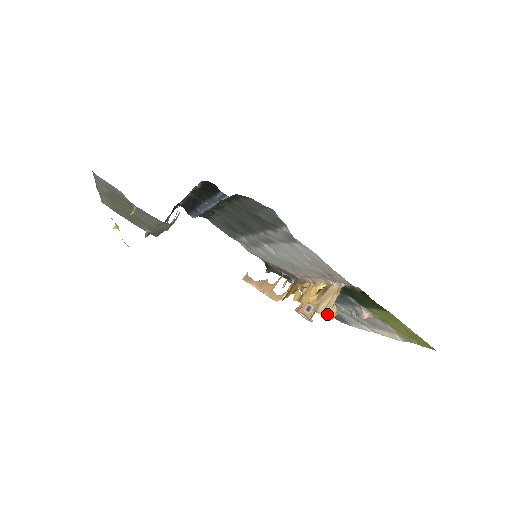
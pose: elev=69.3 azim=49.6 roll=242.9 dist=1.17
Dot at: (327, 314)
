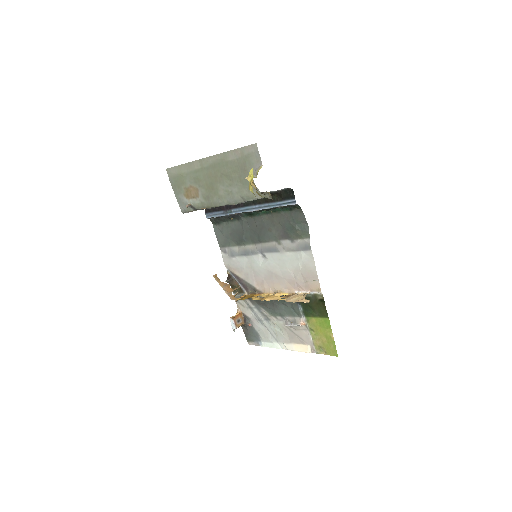
Dot at: (301, 301)
